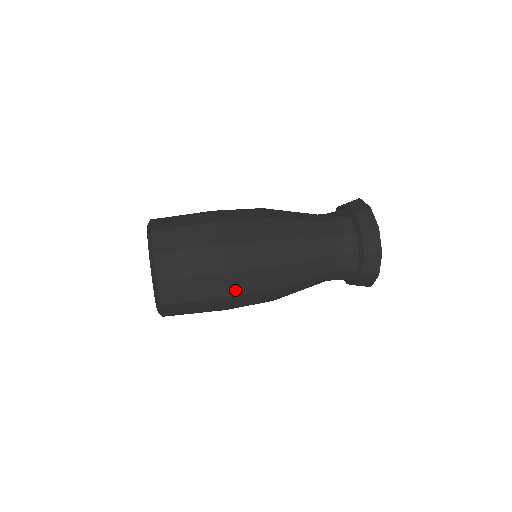
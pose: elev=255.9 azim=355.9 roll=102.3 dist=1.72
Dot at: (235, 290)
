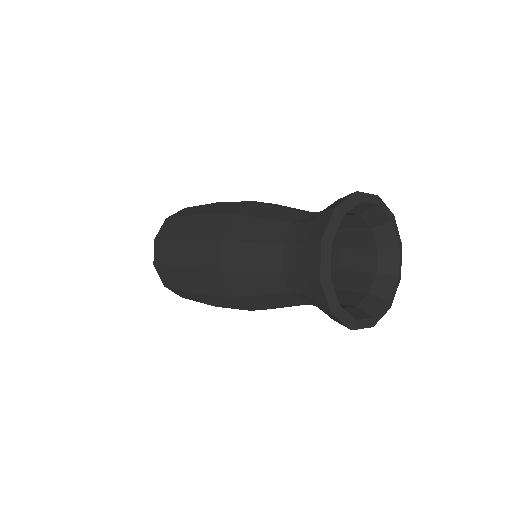
Dot at: (216, 304)
